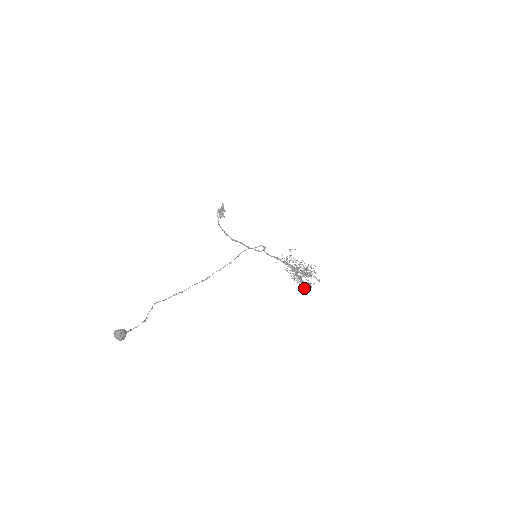
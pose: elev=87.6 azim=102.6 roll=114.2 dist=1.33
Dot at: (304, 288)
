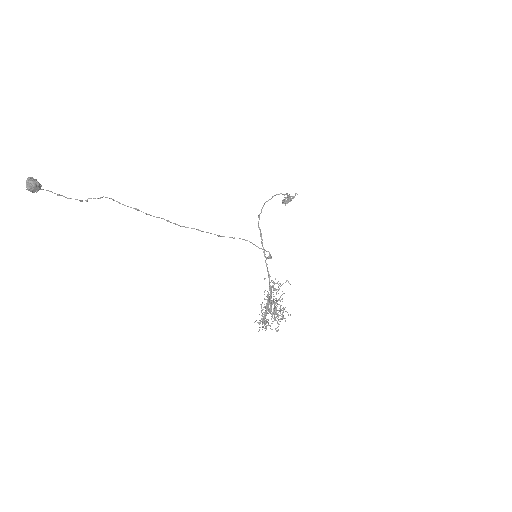
Dot at: (260, 323)
